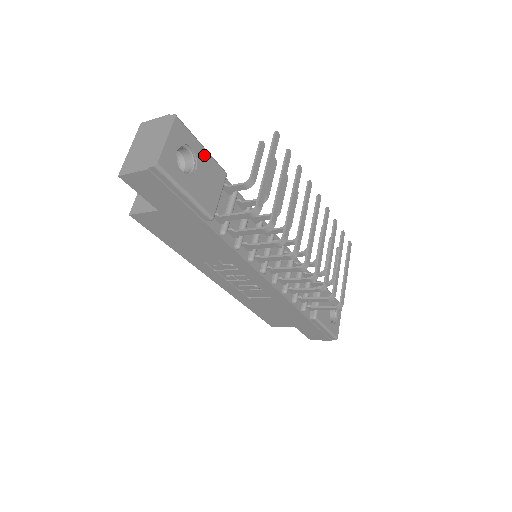
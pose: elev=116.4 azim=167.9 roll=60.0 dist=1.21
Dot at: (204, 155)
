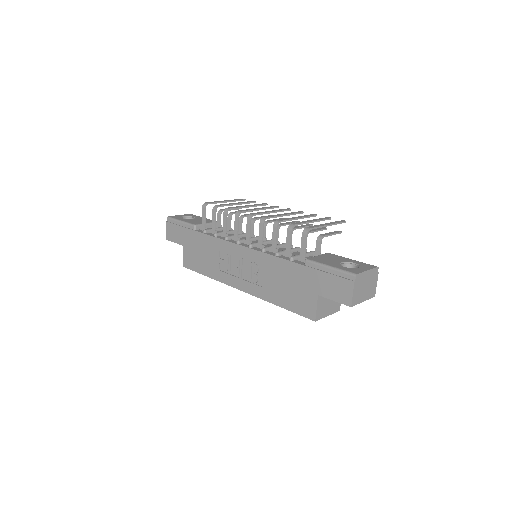
Dot at: occluded
